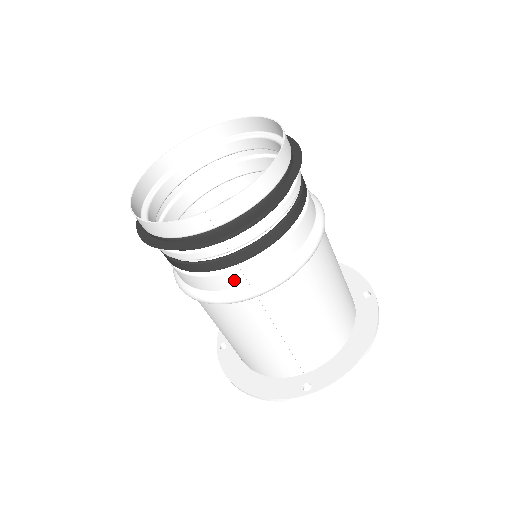
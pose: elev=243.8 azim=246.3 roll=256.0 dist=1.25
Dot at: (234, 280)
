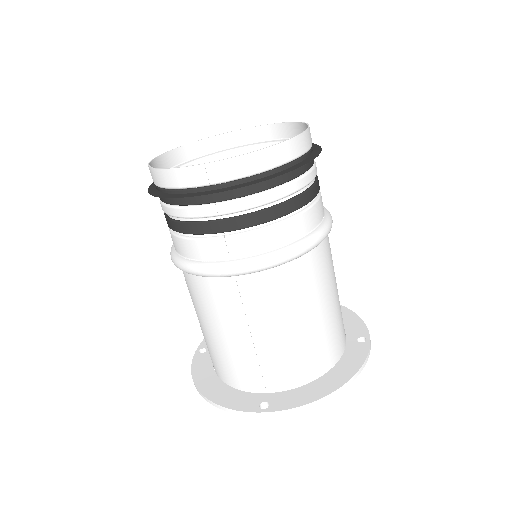
Dot at: (217, 250)
